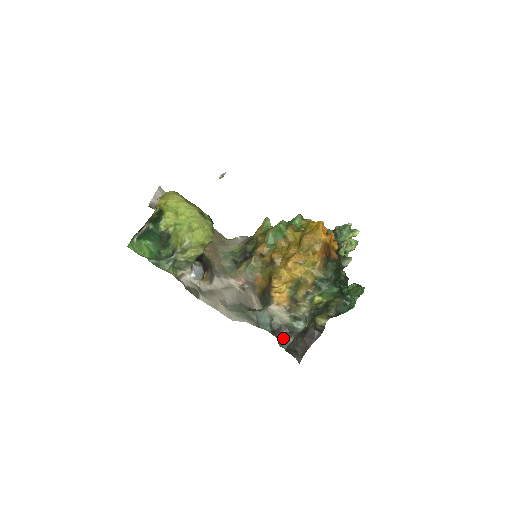
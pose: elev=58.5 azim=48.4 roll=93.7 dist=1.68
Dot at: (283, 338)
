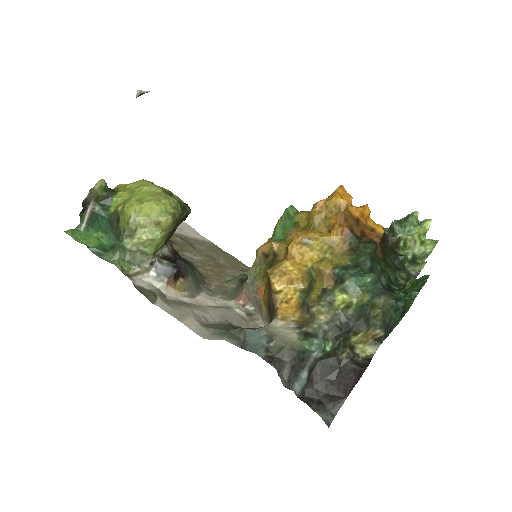
Dot at: (291, 373)
